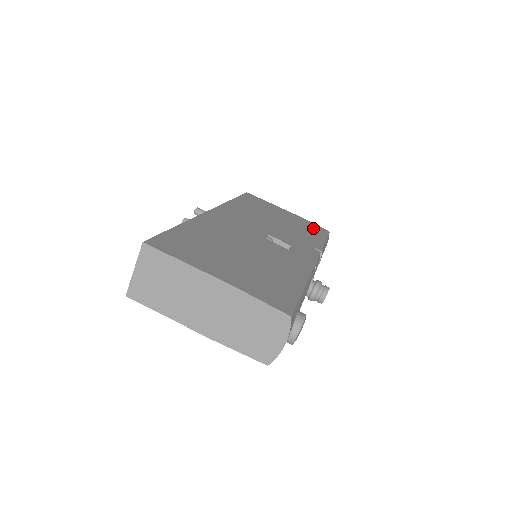
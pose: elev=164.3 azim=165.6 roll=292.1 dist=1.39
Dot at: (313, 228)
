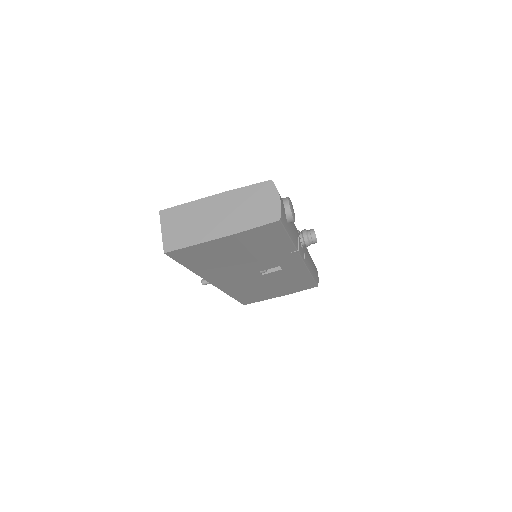
Dot at: occluded
